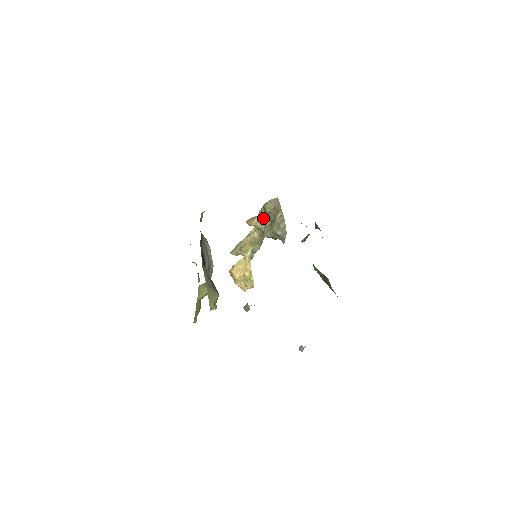
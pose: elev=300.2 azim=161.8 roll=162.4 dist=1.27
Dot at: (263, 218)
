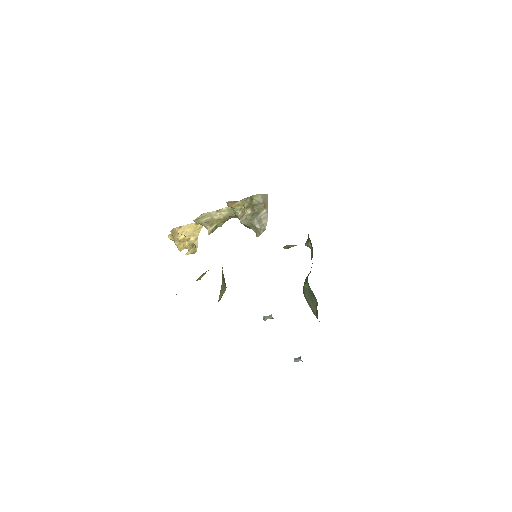
Dot at: (245, 205)
